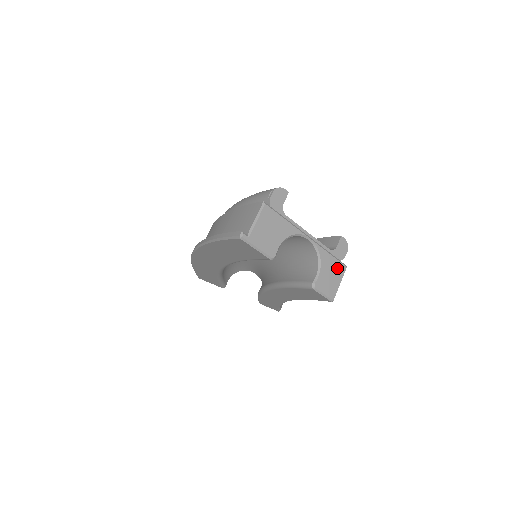
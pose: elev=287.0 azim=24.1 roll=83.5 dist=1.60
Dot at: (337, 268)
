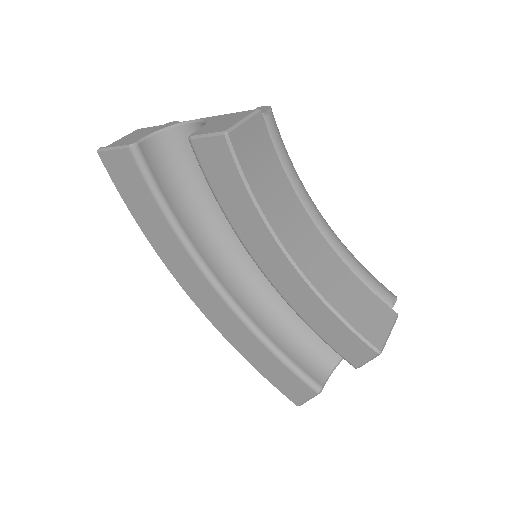
Dot at: (237, 116)
